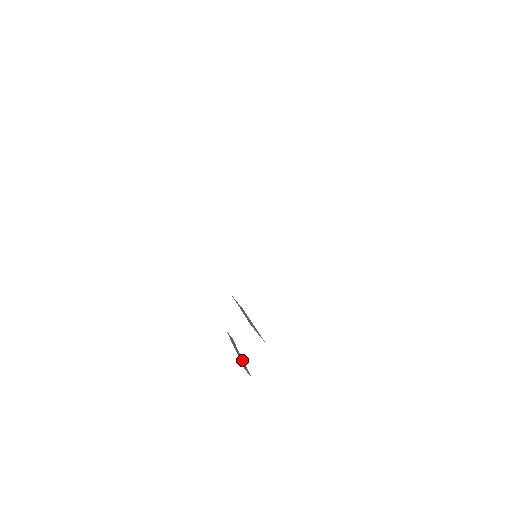
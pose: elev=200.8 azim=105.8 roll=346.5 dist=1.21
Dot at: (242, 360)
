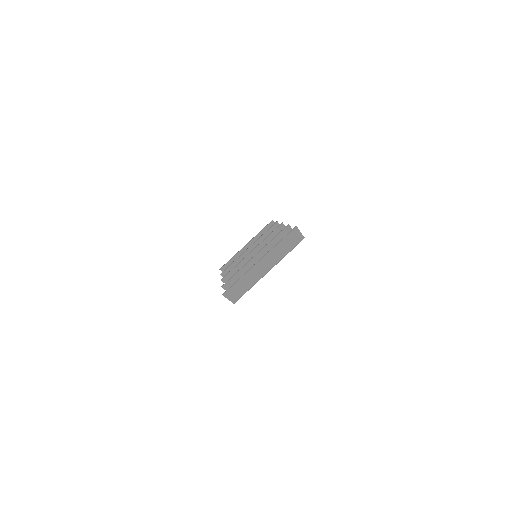
Dot at: occluded
